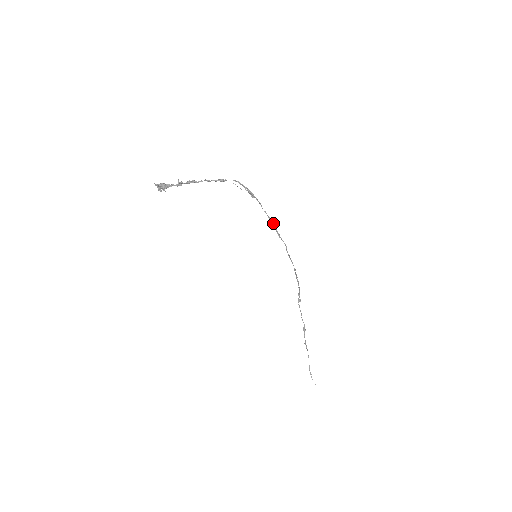
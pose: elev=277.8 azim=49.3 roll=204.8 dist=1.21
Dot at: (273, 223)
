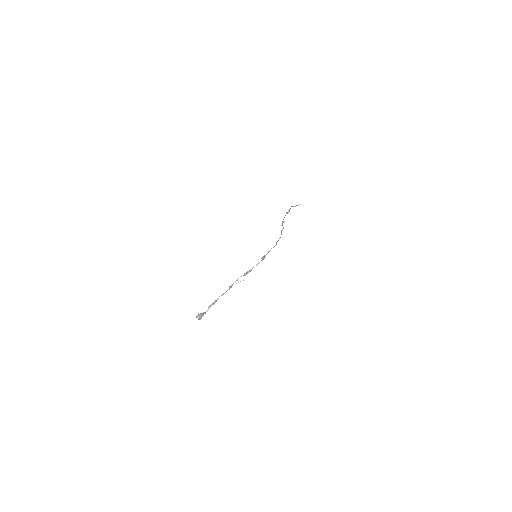
Dot at: (264, 257)
